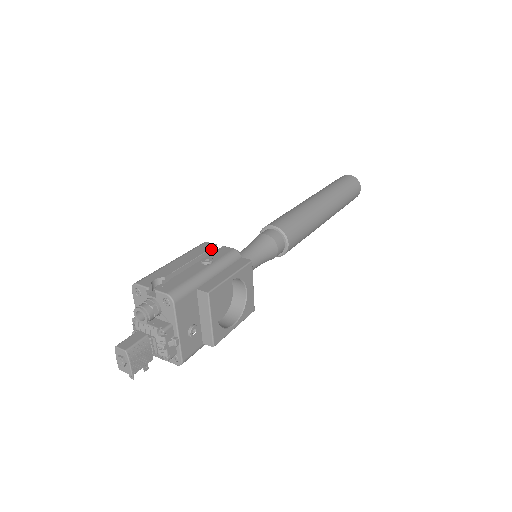
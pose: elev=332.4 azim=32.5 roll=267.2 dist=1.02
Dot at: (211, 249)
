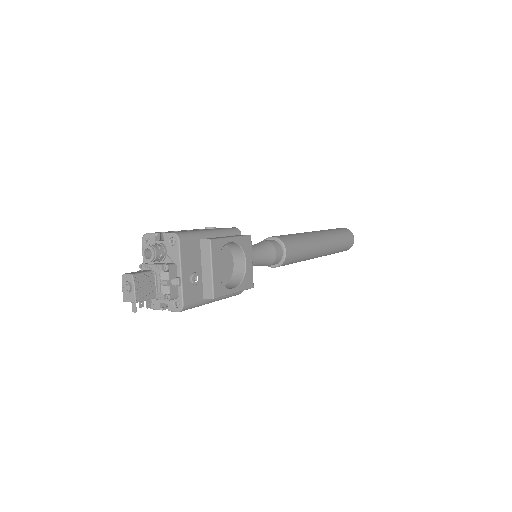
Dot at: occluded
